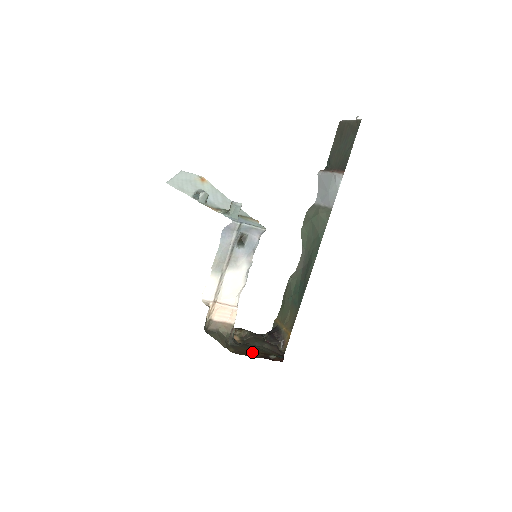
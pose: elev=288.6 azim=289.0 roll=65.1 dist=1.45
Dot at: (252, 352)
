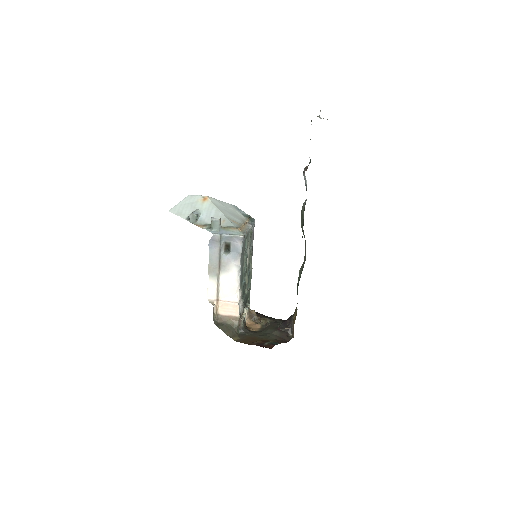
Dot at: (254, 340)
